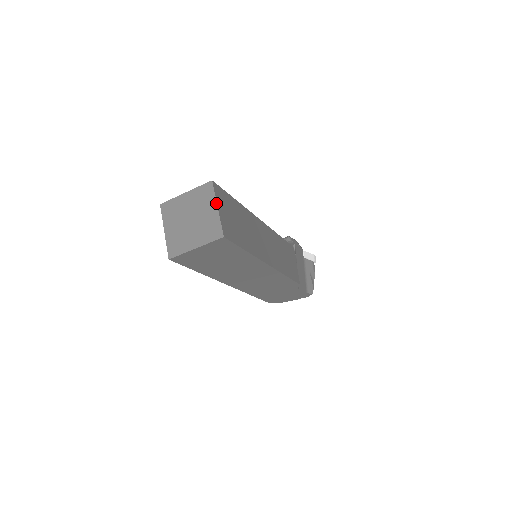
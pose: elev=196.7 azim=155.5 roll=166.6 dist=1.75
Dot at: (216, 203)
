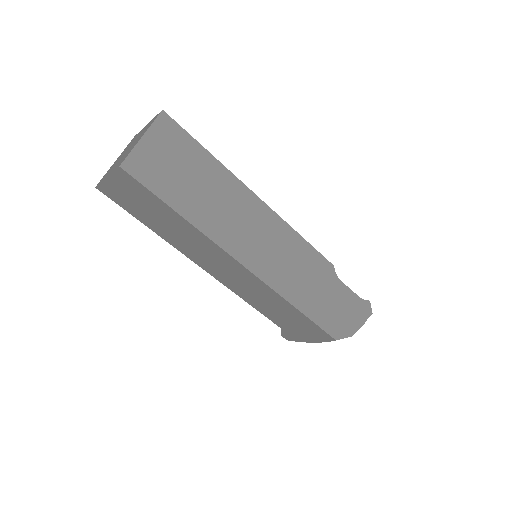
Dot at: (145, 126)
